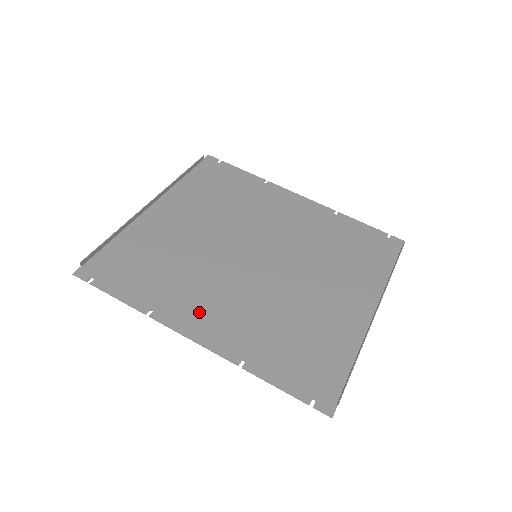
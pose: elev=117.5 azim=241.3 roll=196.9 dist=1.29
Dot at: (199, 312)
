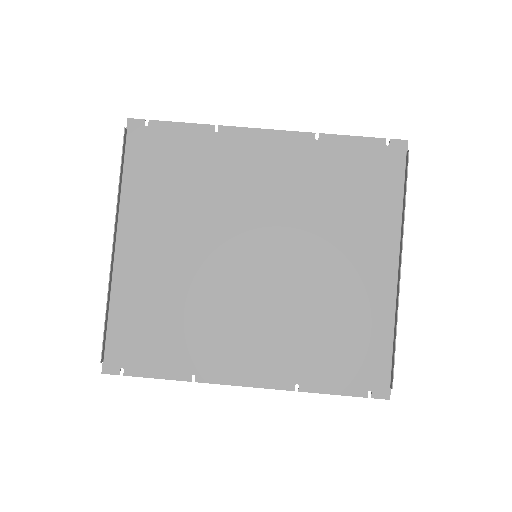
Dot at: (235, 355)
